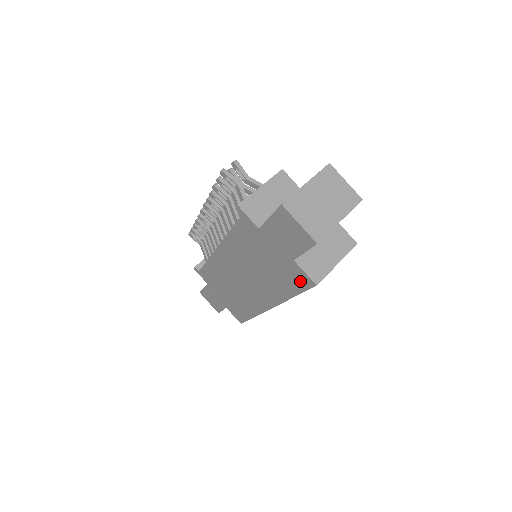
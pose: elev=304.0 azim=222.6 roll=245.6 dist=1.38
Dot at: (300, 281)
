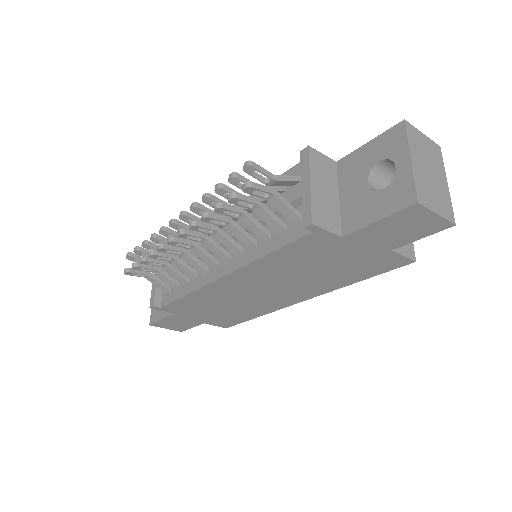
Dot at: (387, 265)
